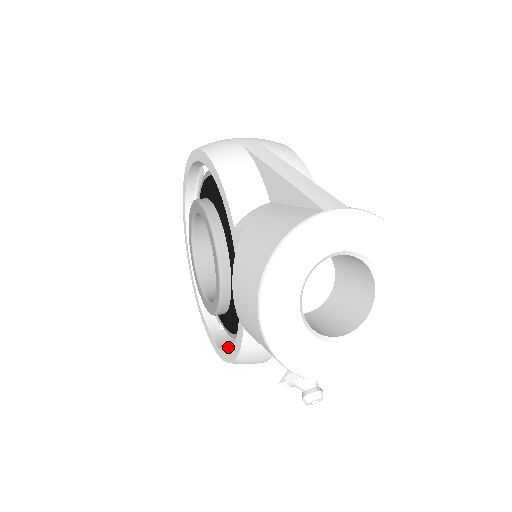
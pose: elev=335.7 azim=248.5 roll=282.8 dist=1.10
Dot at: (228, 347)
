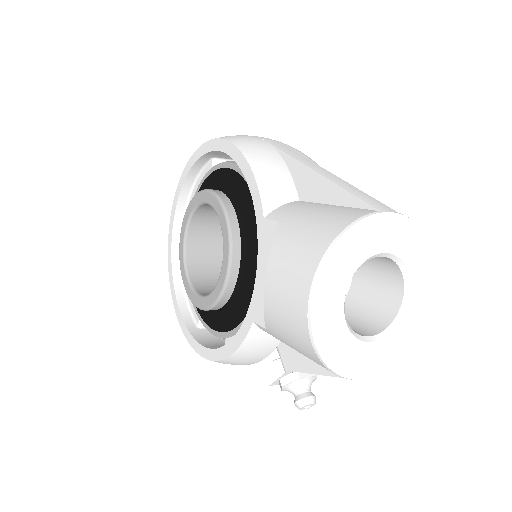
Dot at: (212, 346)
